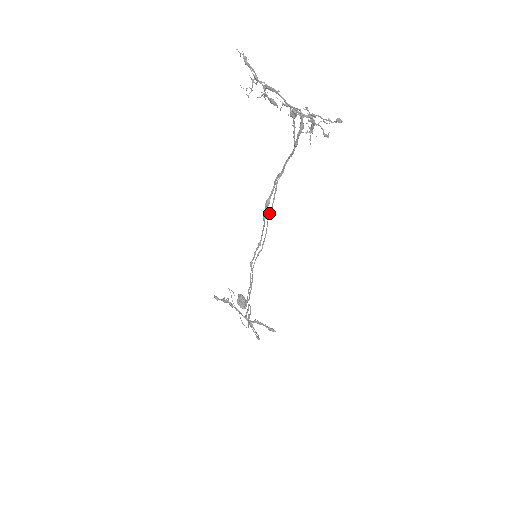
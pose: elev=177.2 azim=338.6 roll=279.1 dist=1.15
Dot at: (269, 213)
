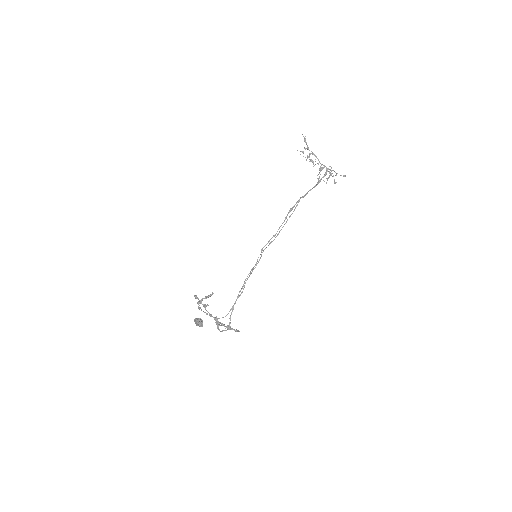
Dot at: (290, 216)
